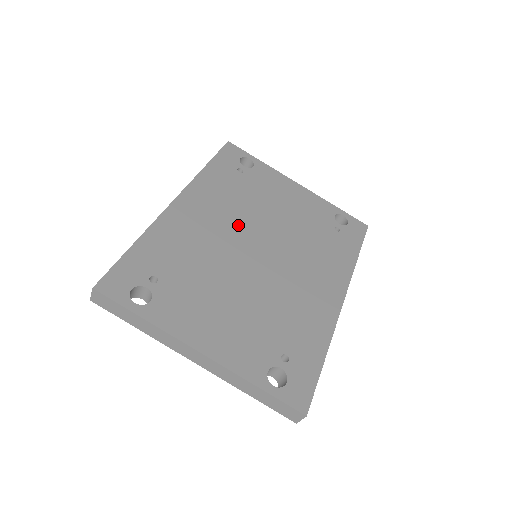
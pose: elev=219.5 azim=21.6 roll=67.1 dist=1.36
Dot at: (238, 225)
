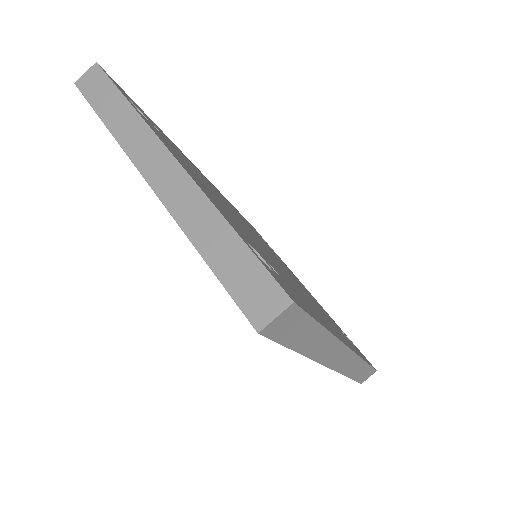
Dot at: occluded
